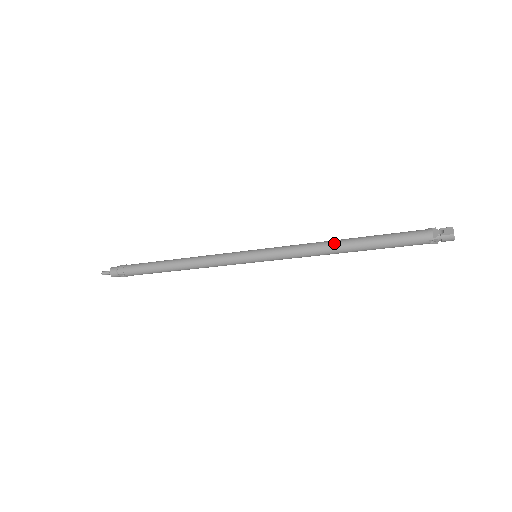
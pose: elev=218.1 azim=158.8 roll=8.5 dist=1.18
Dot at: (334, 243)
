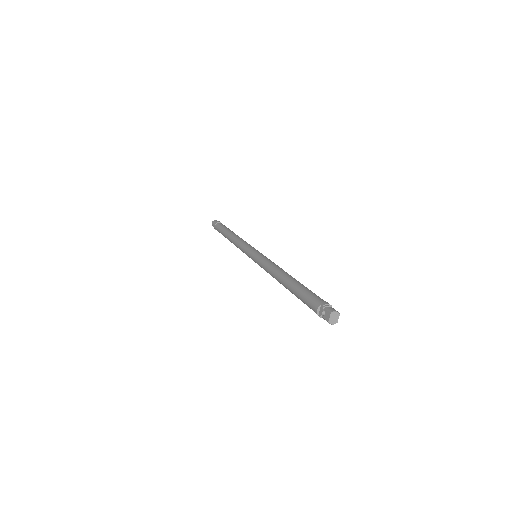
Dot at: (278, 278)
